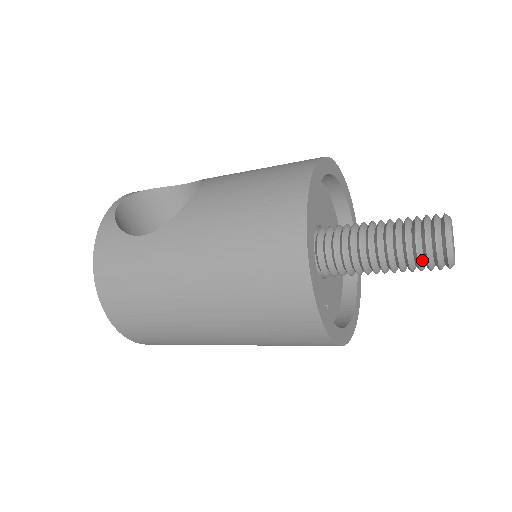
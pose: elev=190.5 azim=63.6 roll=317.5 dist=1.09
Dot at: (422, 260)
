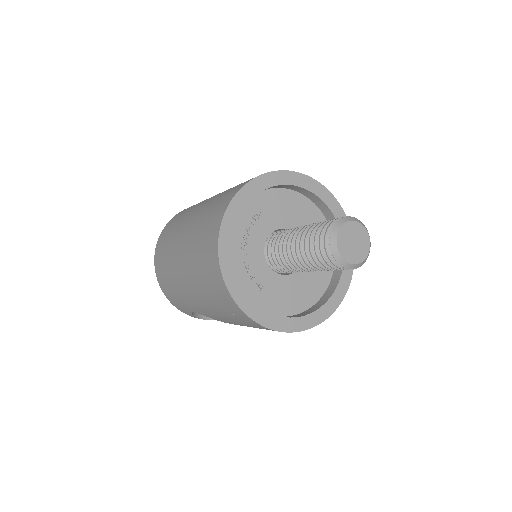
Dot at: (318, 245)
